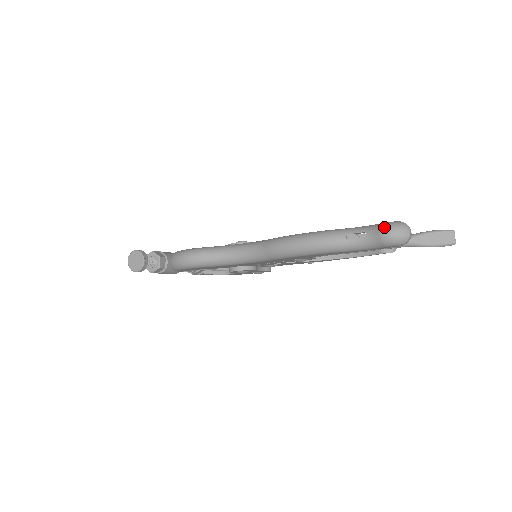
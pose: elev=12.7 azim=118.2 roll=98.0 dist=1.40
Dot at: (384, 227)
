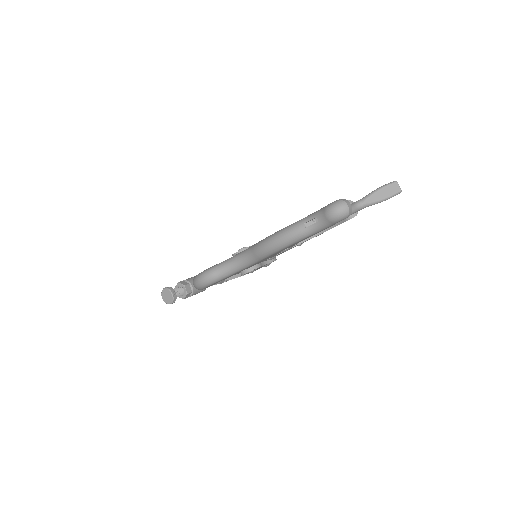
Dot at: (327, 210)
